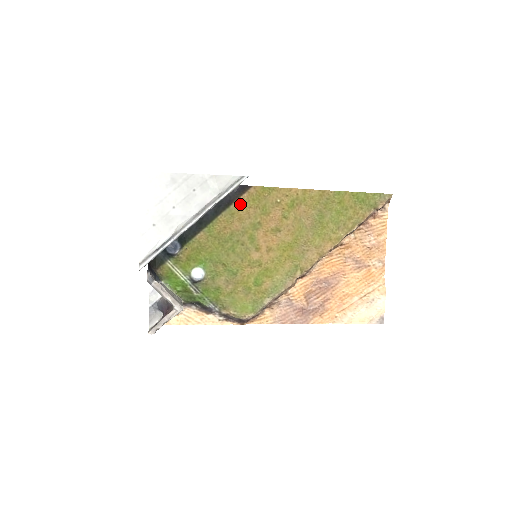
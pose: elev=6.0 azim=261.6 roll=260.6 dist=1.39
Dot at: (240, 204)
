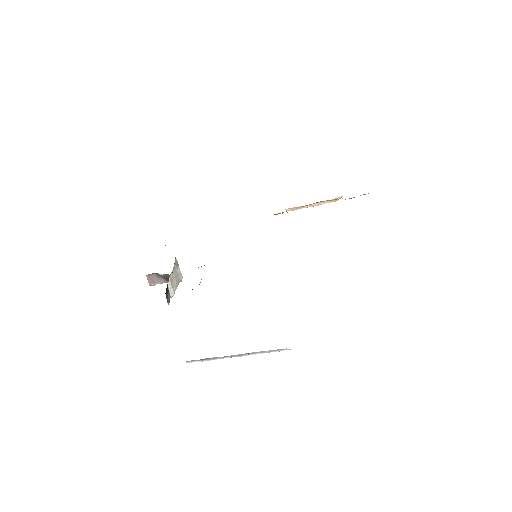
Dot at: occluded
